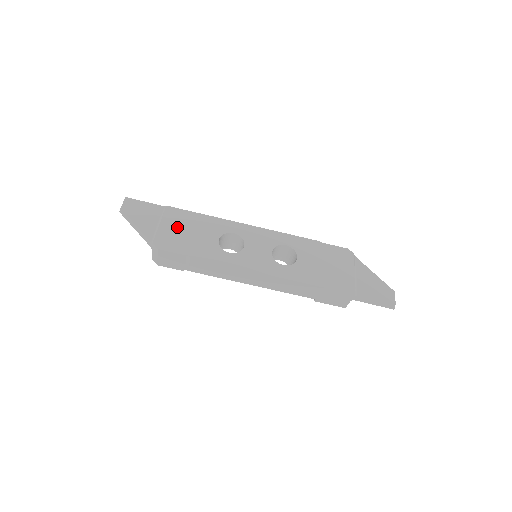
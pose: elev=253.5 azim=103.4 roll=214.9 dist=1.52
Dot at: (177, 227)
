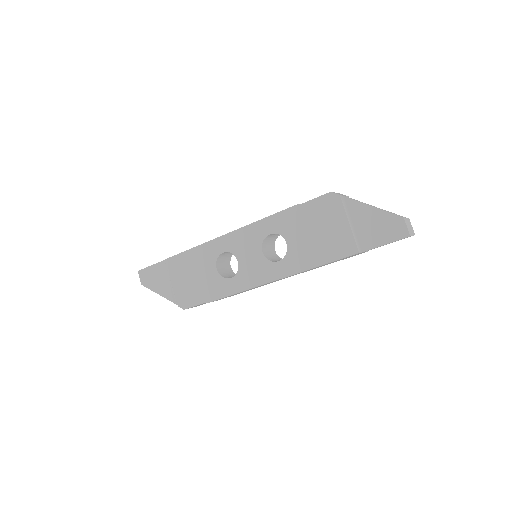
Dot at: (183, 278)
